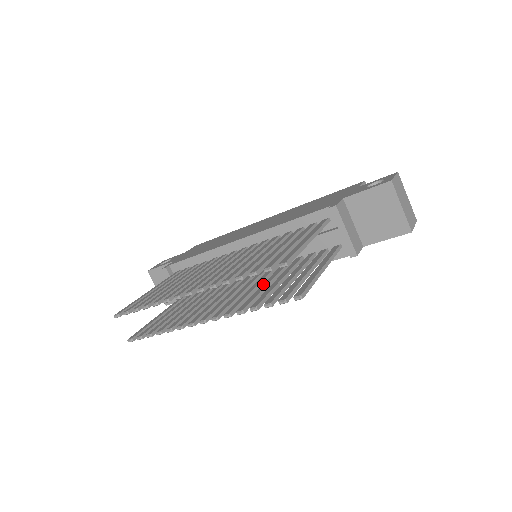
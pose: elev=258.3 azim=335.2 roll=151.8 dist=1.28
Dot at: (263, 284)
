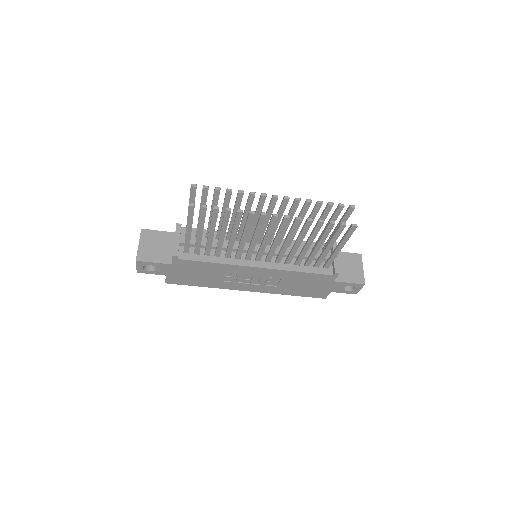
Dot at: (296, 240)
